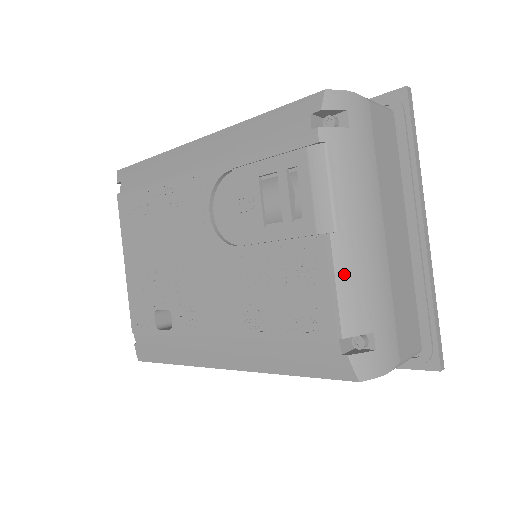
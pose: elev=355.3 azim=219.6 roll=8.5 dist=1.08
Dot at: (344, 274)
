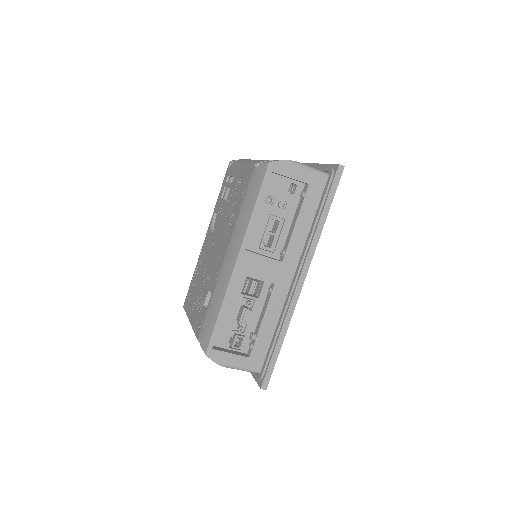
Dot at: (250, 162)
